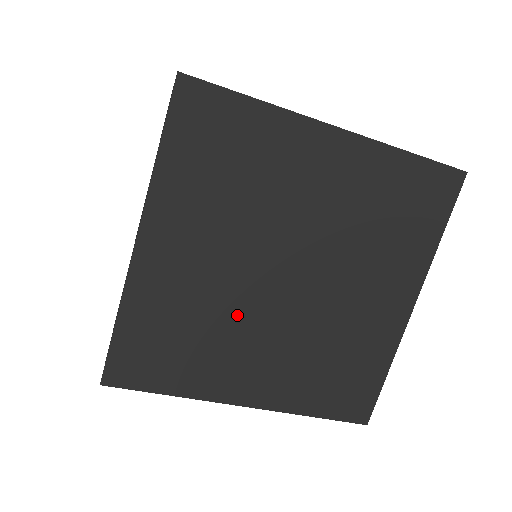
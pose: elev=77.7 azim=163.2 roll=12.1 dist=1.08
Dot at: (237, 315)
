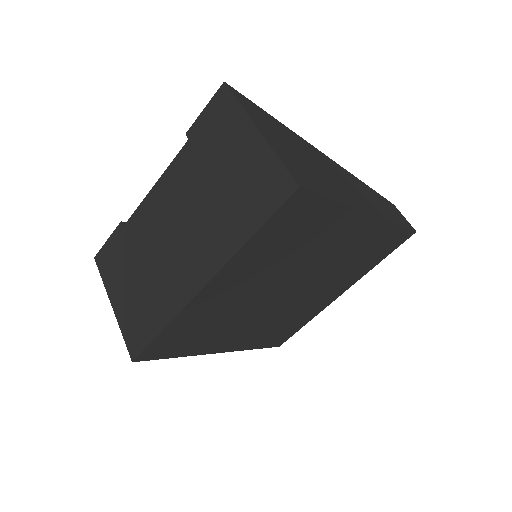
Dot at: (244, 314)
